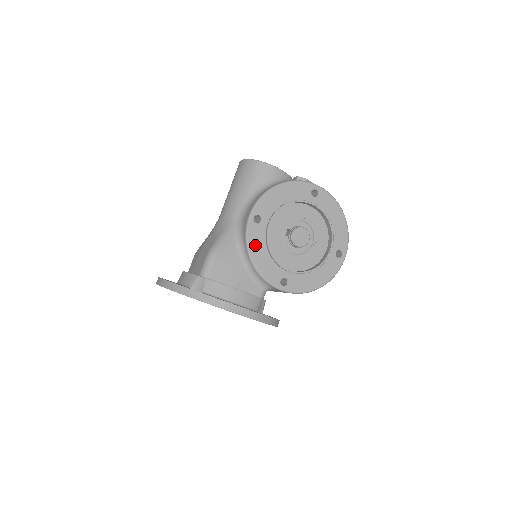
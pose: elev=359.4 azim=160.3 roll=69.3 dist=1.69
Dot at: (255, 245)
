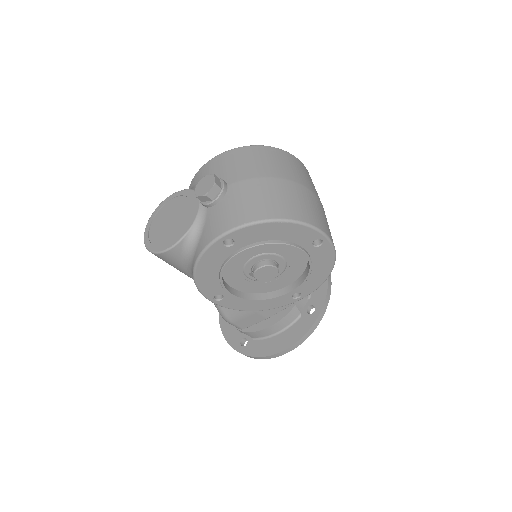
Dot at: (242, 306)
